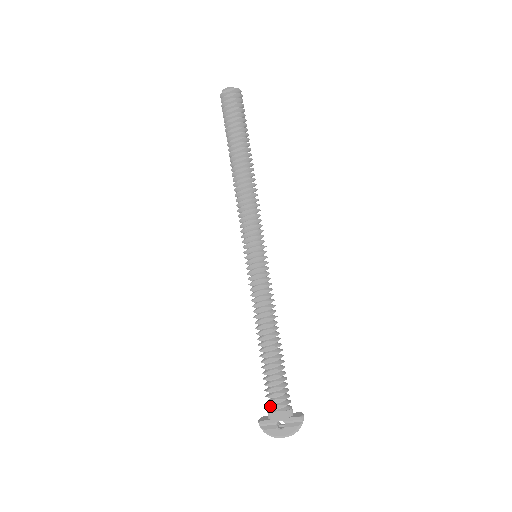
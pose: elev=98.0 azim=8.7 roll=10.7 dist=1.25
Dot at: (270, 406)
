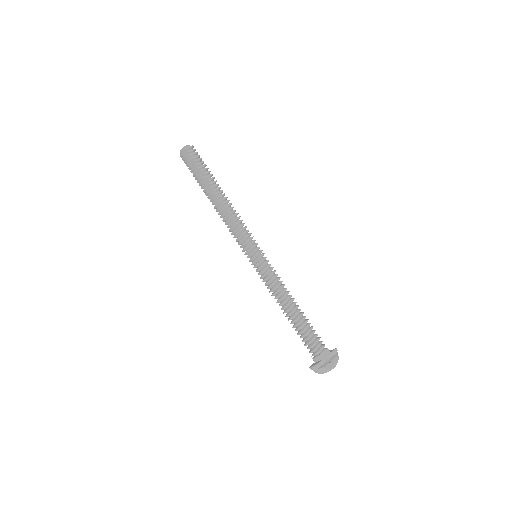
Dot at: (317, 351)
